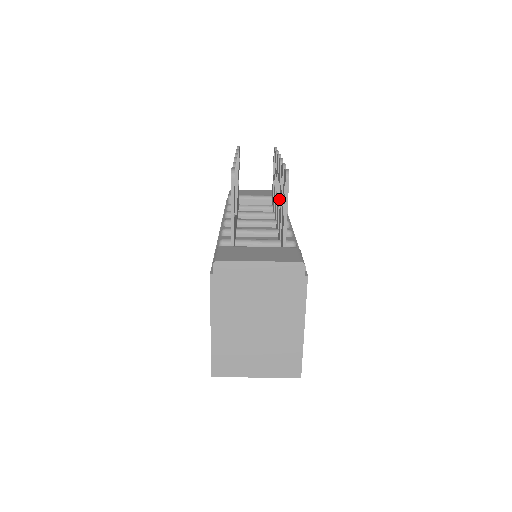
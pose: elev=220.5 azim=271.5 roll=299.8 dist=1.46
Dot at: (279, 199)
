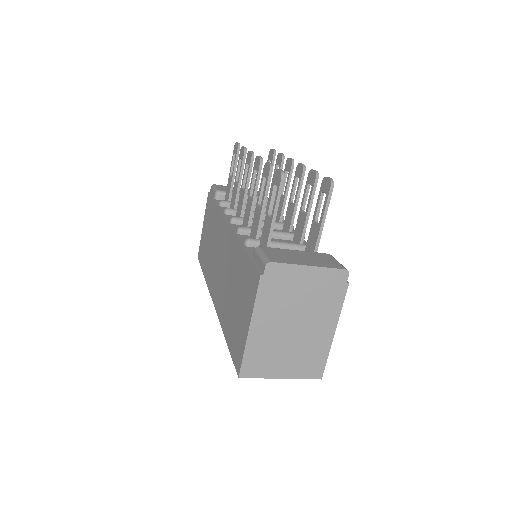
Dot at: (296, 203)
